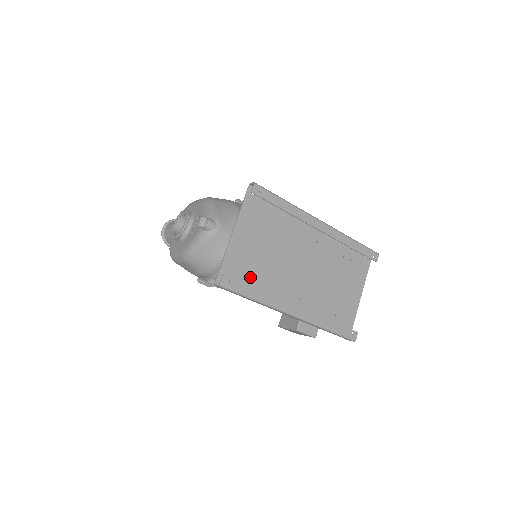
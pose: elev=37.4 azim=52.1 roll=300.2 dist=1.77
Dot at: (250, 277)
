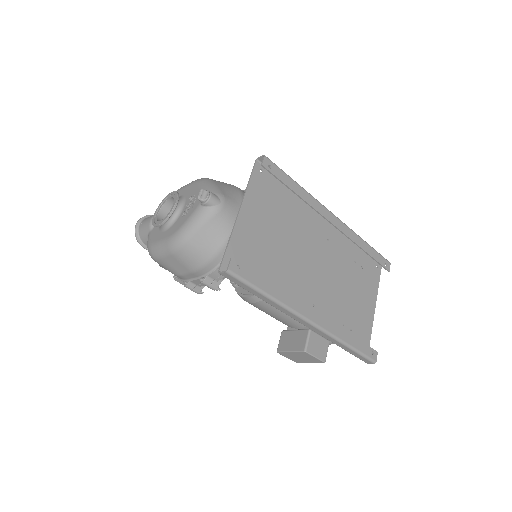
Dot at: (259, 269)
